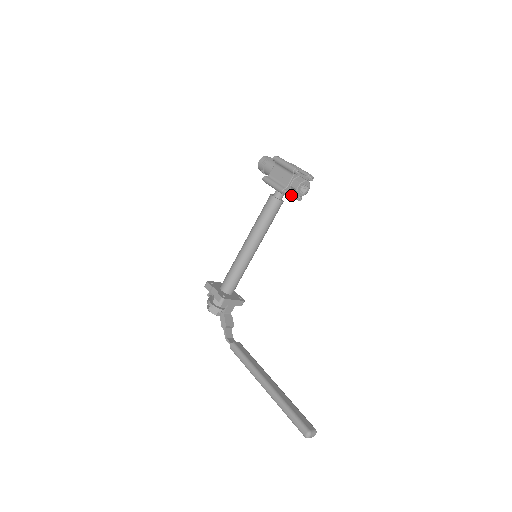
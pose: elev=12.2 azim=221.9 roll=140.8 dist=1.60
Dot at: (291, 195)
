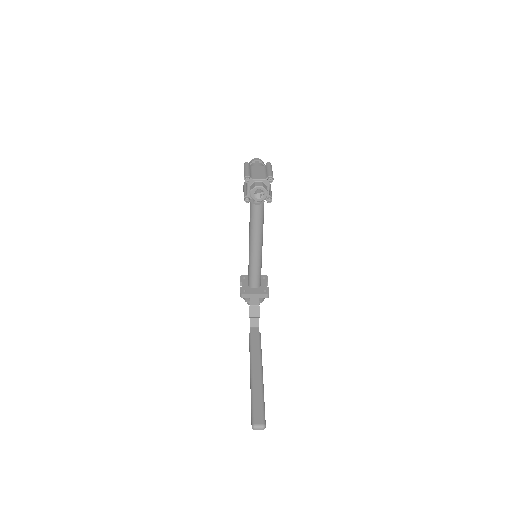
Dot at: occluded
